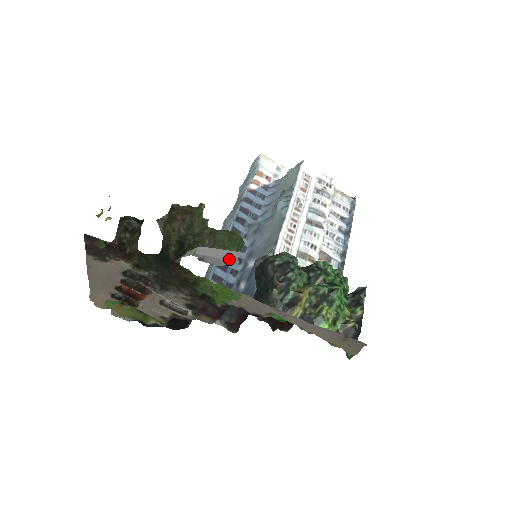
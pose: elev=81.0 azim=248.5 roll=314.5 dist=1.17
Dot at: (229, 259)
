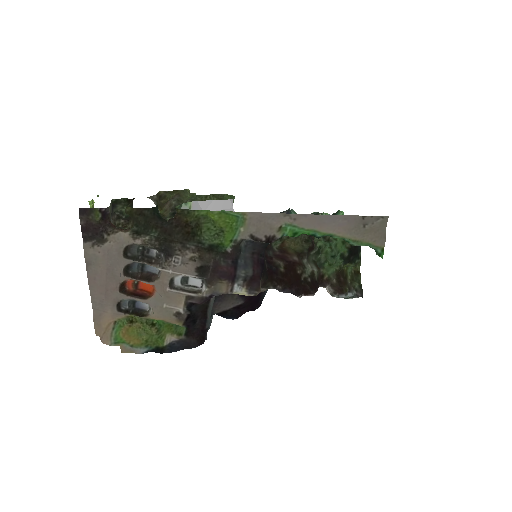
Dot at: occluded
